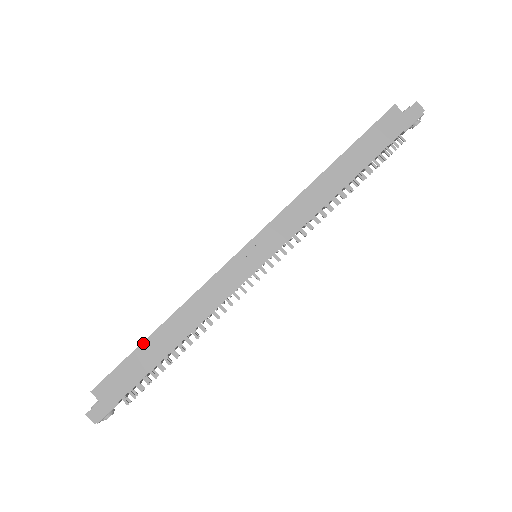
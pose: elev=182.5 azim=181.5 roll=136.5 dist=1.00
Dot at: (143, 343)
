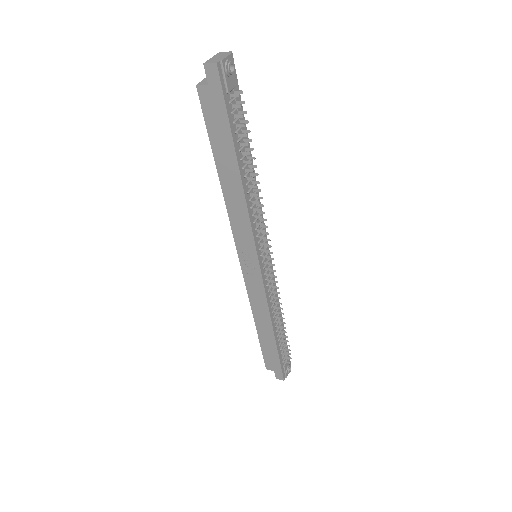
Dot at: (259, 339)
